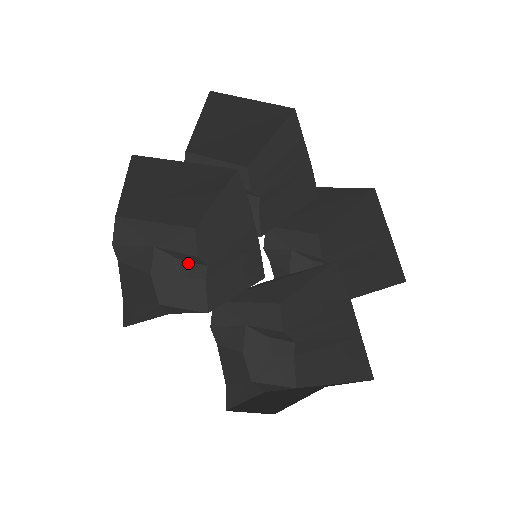
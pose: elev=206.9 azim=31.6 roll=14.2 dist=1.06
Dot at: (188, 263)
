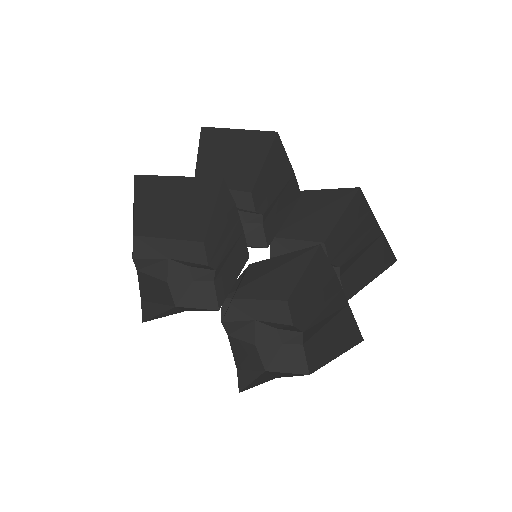
Dot at: (198, 269)
